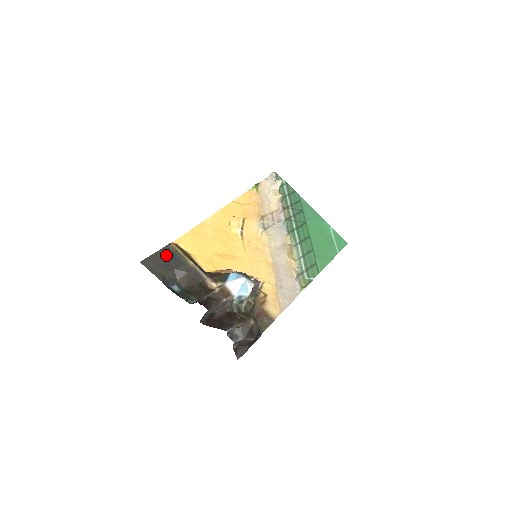
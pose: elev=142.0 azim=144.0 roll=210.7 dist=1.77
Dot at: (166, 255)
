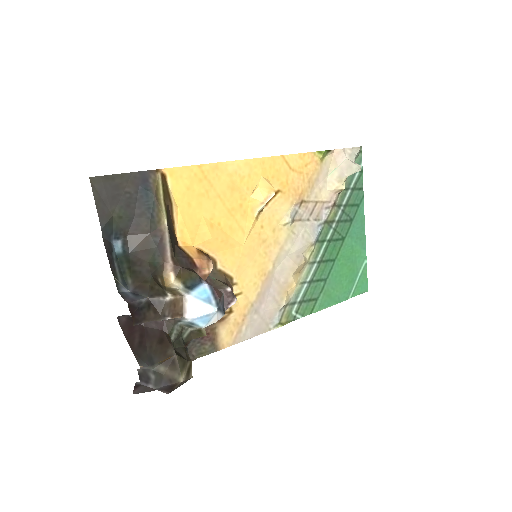
Dot at: (137, 186)
